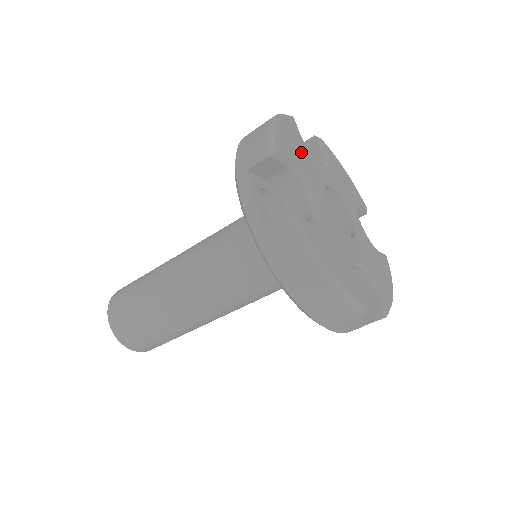
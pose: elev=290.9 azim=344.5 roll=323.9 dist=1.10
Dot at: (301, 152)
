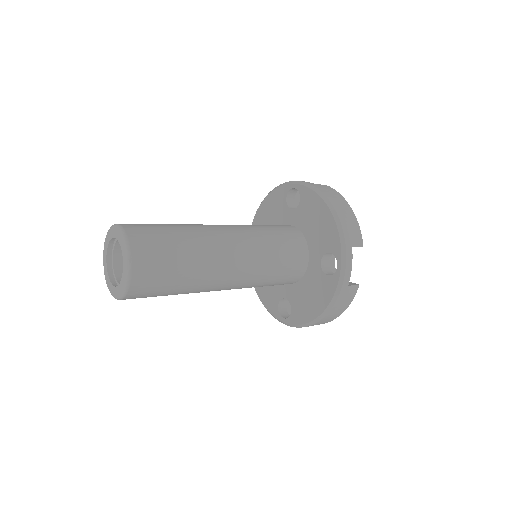
Dot at: occluded
